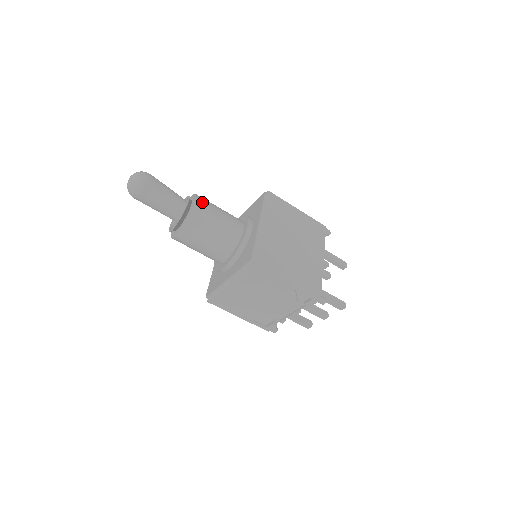
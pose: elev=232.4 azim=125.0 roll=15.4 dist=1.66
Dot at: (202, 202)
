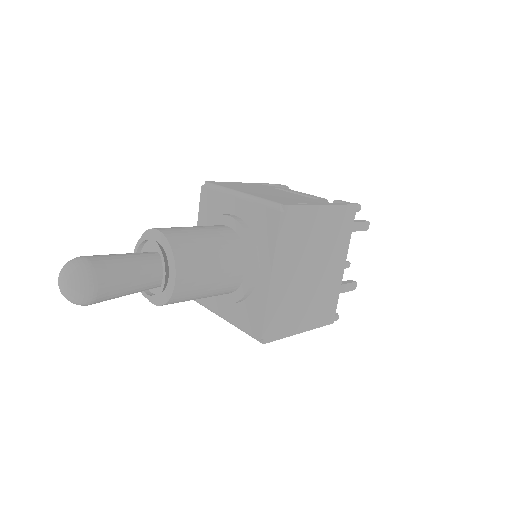
Dot at: (186, 270)
